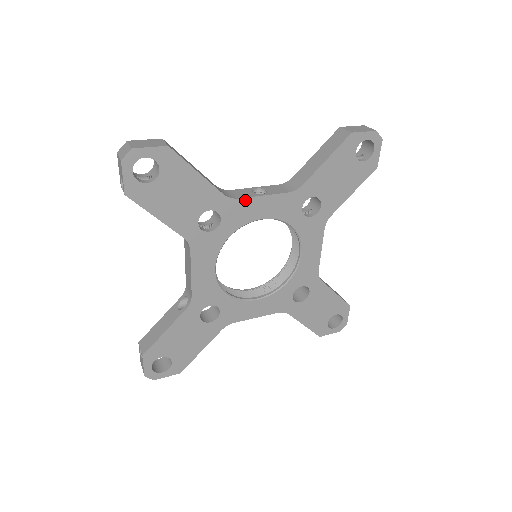
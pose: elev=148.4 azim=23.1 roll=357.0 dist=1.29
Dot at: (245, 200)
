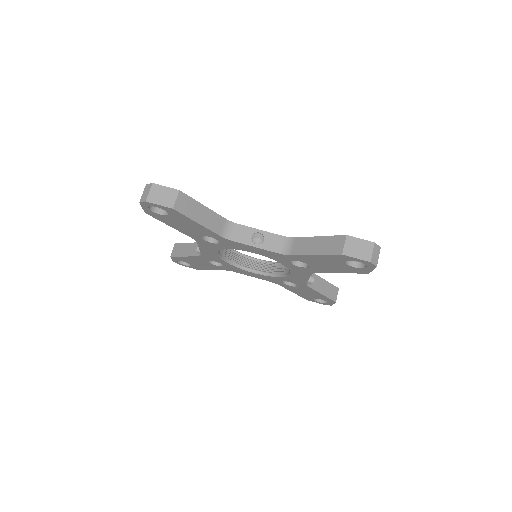
Dot at: (239, 243)
